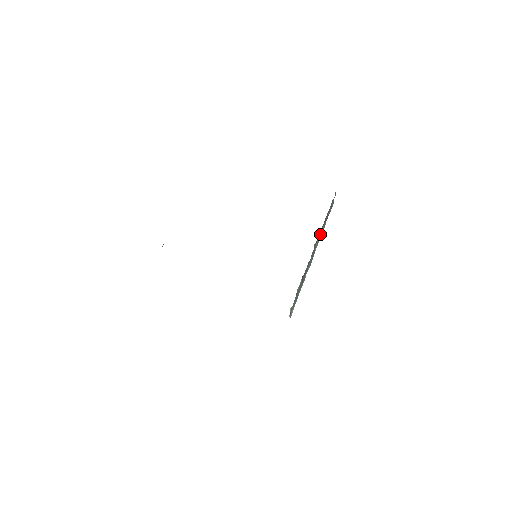
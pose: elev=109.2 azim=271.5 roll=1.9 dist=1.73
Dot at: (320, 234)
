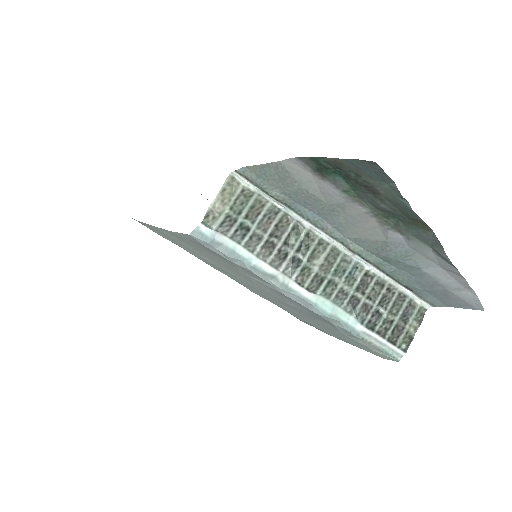
Dot at: (356, 284)
